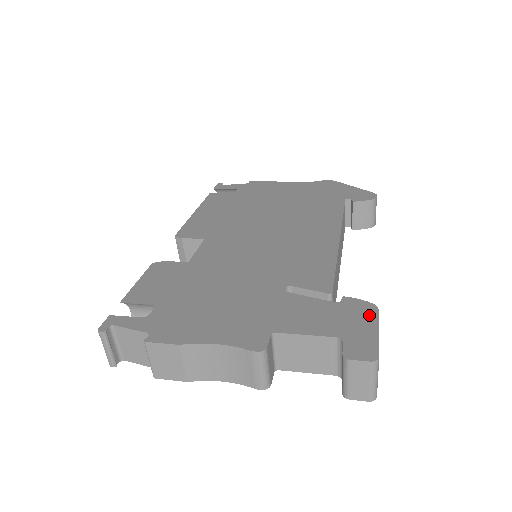
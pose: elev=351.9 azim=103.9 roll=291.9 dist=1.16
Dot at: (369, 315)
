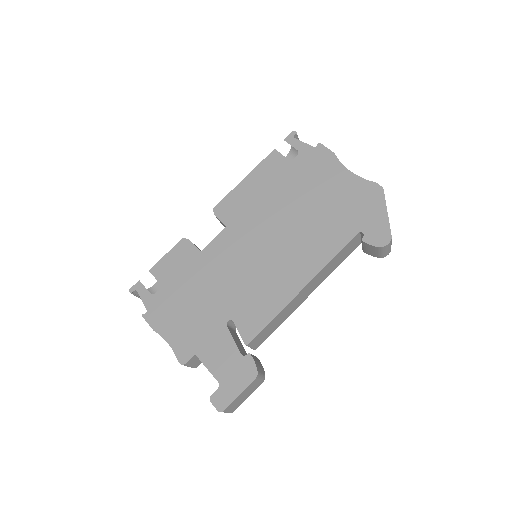
Dot at: (247, 379)
